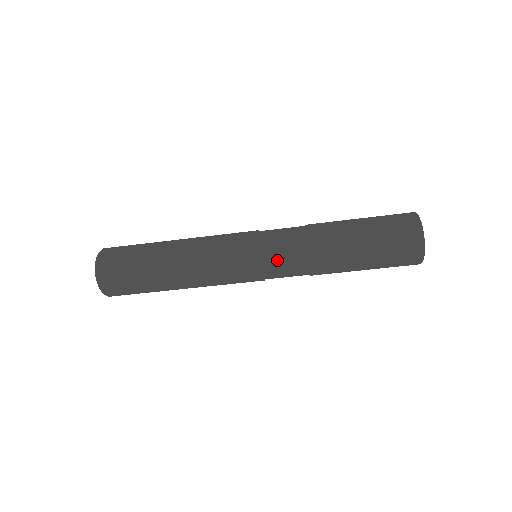
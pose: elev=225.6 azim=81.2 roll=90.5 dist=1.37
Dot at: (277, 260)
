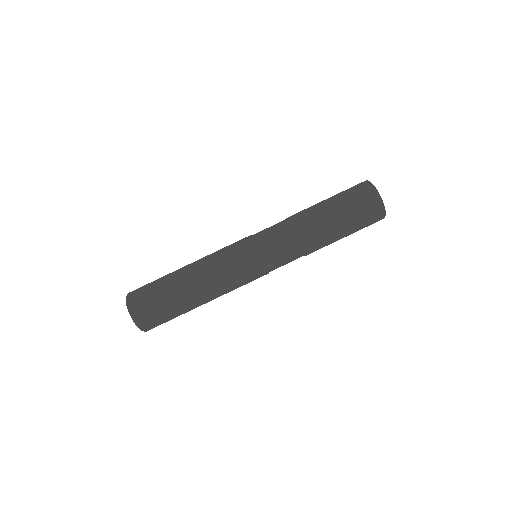
Dot at: (269, 238)
